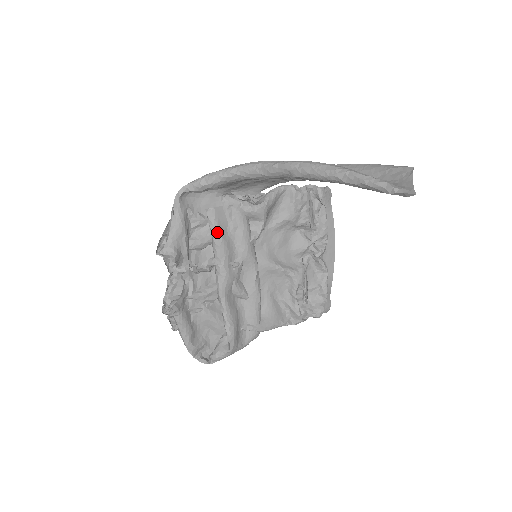
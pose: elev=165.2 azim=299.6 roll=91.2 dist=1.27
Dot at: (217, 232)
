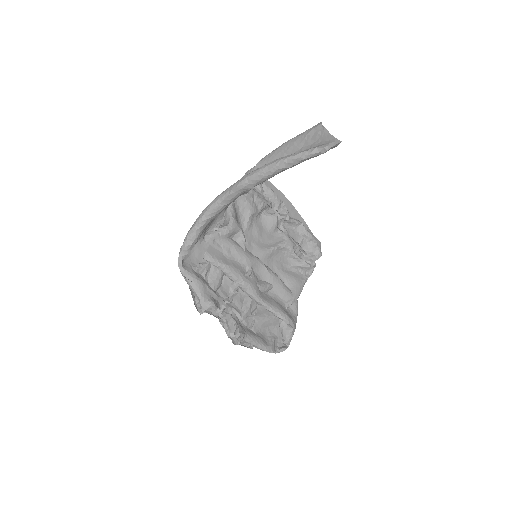
Dot at: (222, 265)
